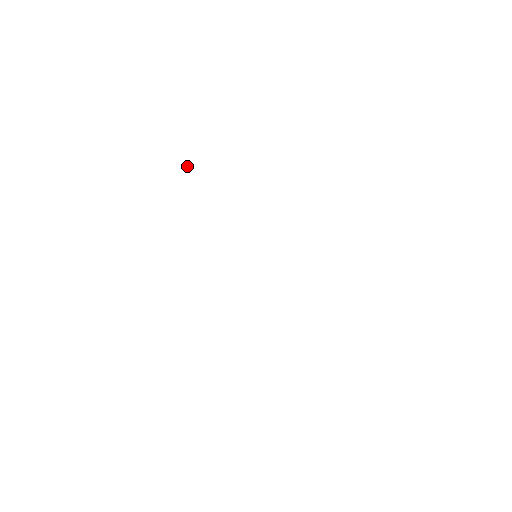
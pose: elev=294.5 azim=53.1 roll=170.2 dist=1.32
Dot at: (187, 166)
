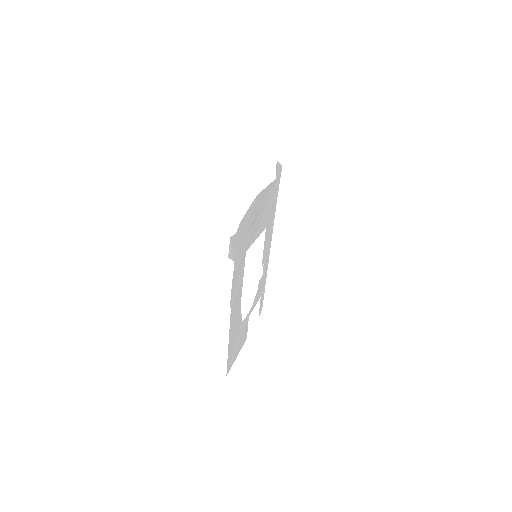
Dot at: occluded
